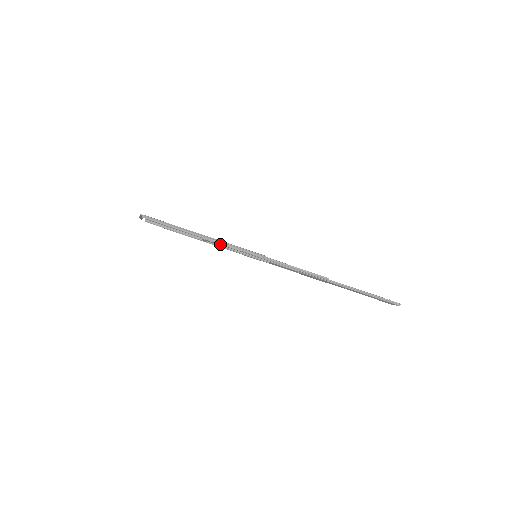
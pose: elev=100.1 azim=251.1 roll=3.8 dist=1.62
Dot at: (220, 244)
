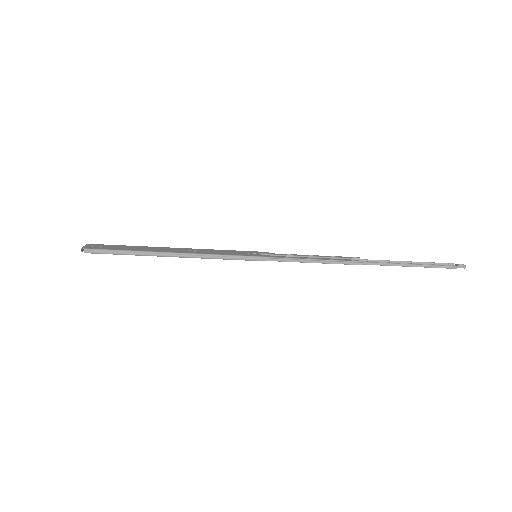
Dot at: (203, 258)
